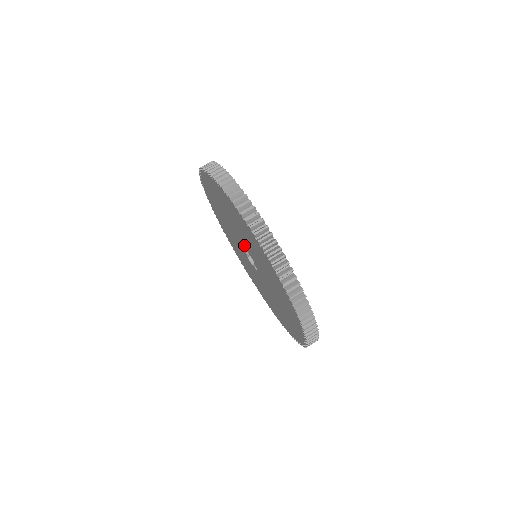
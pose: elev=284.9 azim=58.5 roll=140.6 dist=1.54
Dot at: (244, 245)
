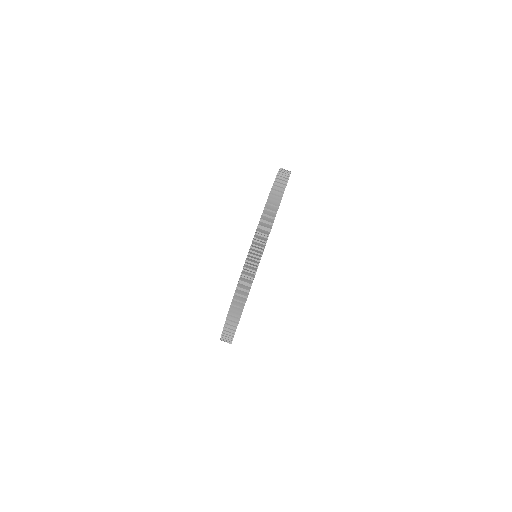
Dot at: occluded
